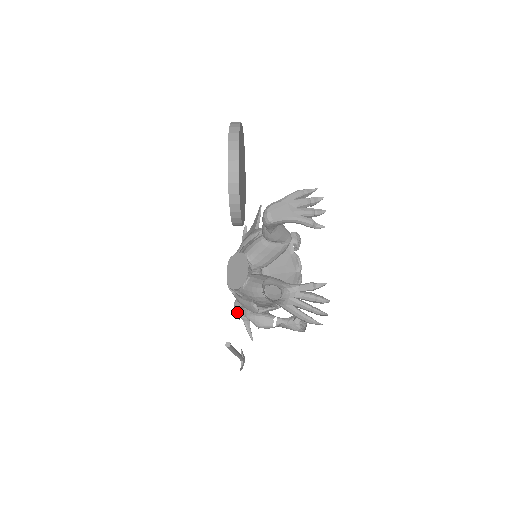
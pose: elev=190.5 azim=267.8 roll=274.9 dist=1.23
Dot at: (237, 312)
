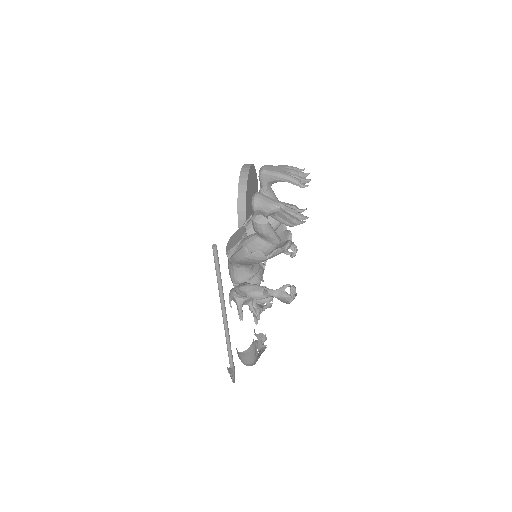
Dot at: (232, 293)
